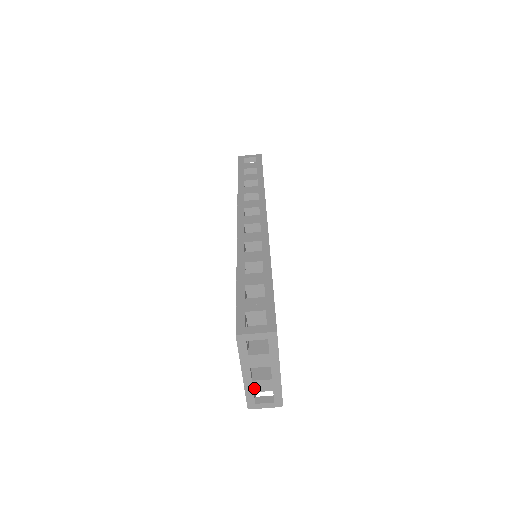
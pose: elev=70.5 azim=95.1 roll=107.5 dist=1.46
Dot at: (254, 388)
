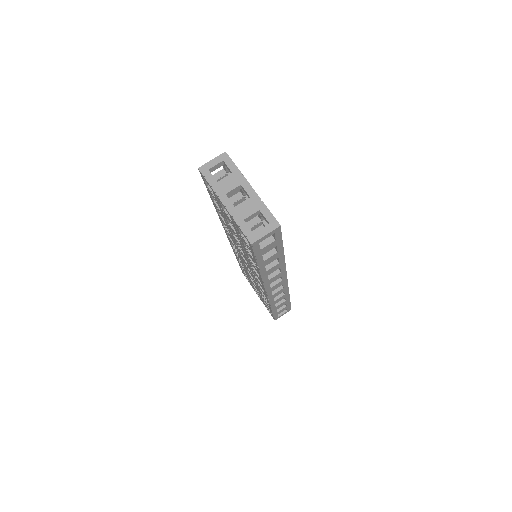
Dot at: (241, 215)
